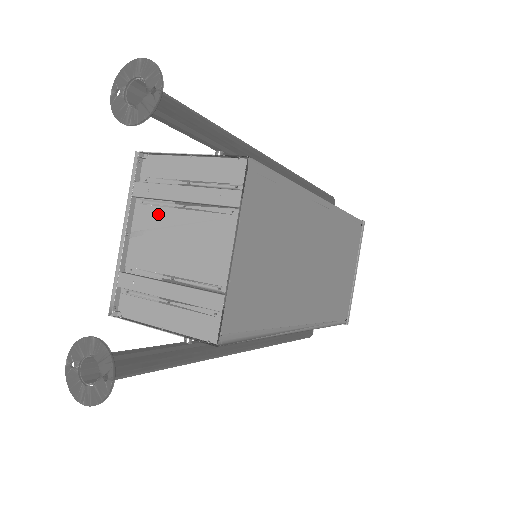
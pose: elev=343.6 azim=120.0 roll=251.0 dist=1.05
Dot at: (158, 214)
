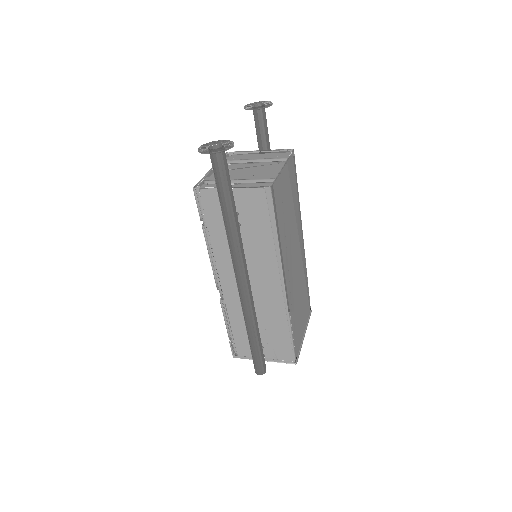
Dot at: (236, 166)
